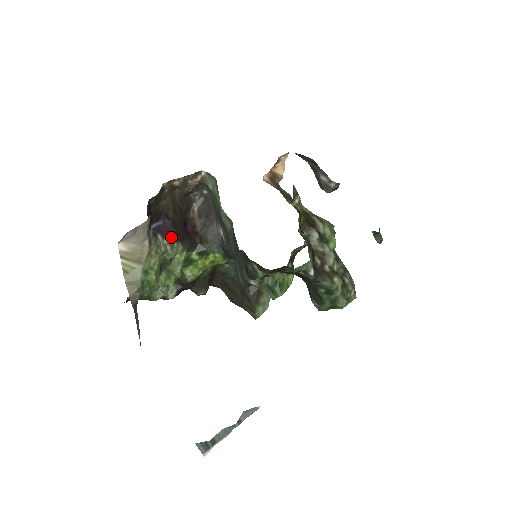
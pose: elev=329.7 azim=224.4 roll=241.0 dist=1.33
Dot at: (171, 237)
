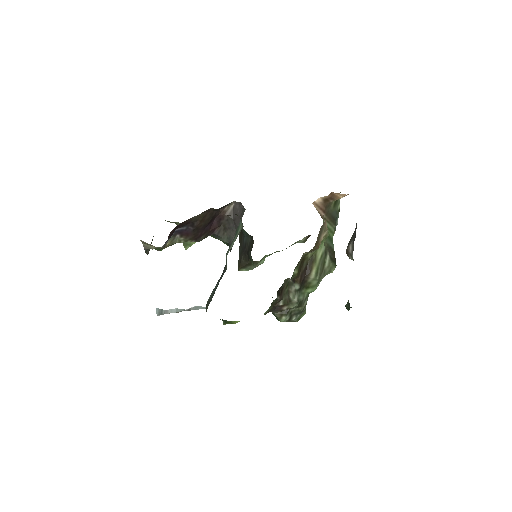
Dot at: (188, 237)
